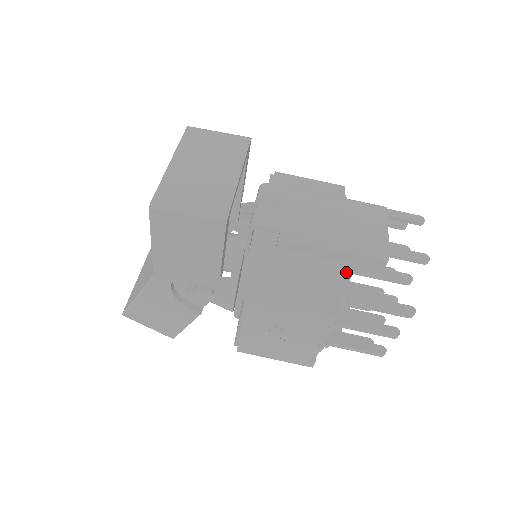
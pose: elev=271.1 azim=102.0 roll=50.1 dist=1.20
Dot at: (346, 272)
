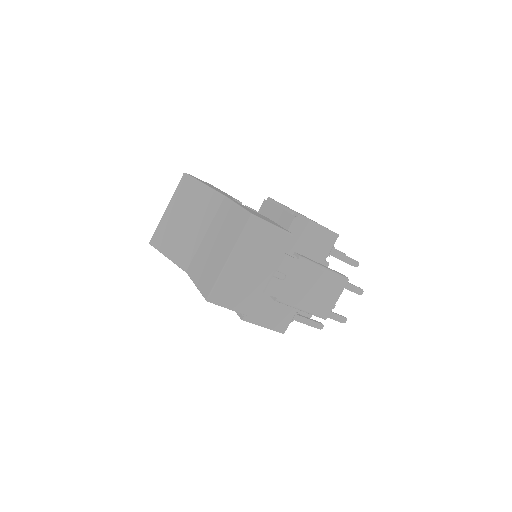
Dot at: occluded
